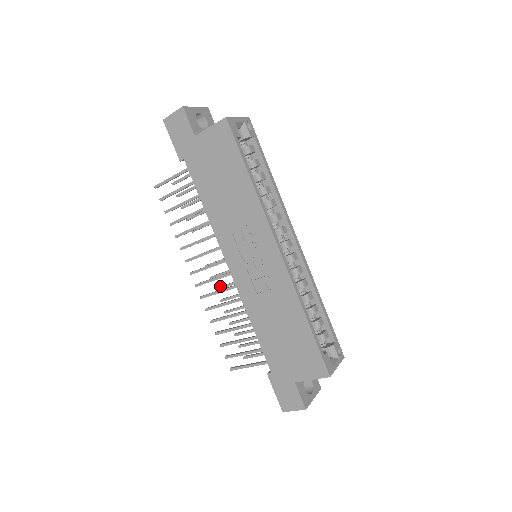
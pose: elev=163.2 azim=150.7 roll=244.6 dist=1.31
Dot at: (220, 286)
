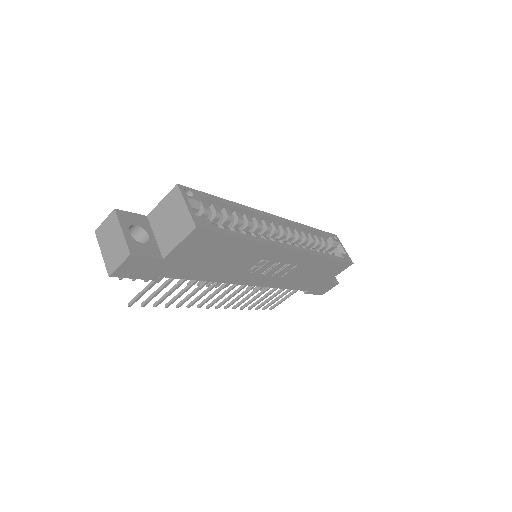
Dot at: (219, 283)
